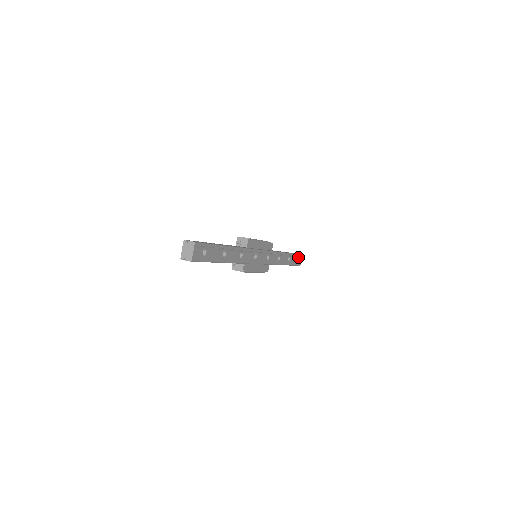
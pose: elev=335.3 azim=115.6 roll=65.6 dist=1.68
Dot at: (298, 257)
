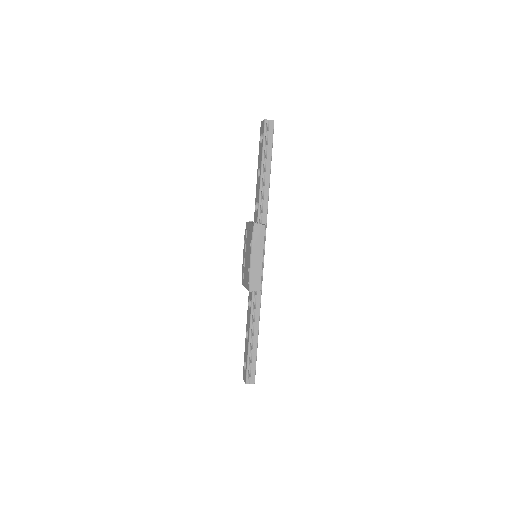
Dot at: occluded
